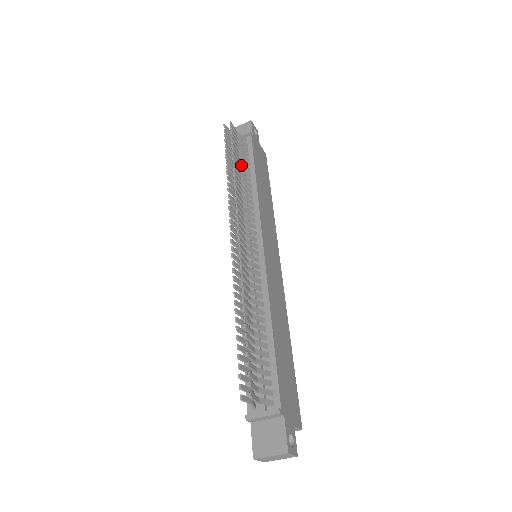
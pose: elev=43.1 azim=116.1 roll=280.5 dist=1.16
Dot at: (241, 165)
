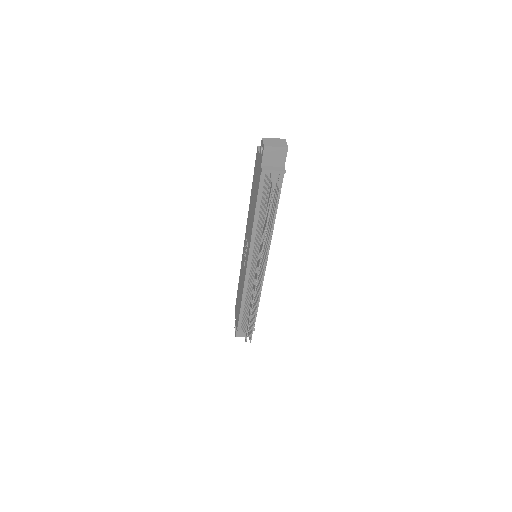
Dot at: (271, 214)
